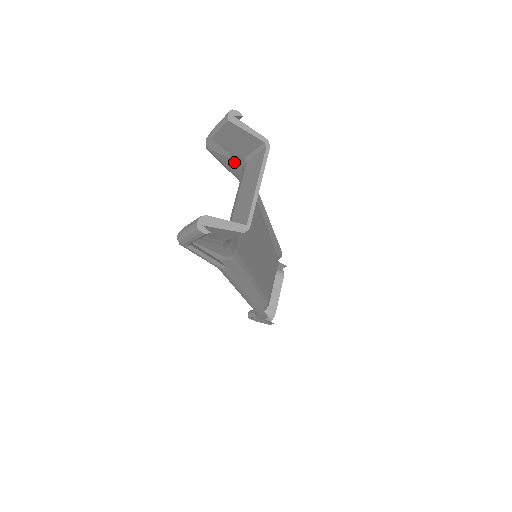
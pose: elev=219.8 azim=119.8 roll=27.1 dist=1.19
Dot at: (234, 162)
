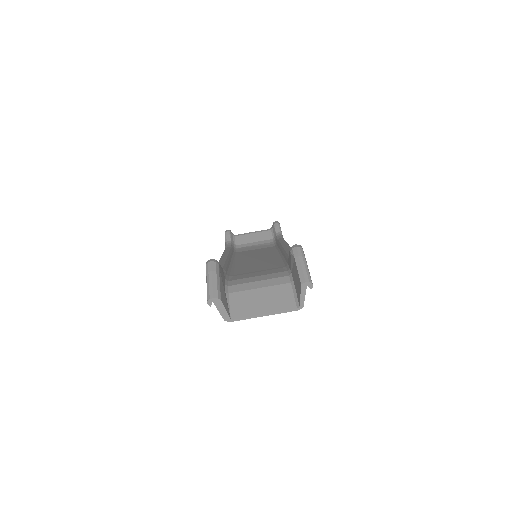
Dot at: (291, 267)
